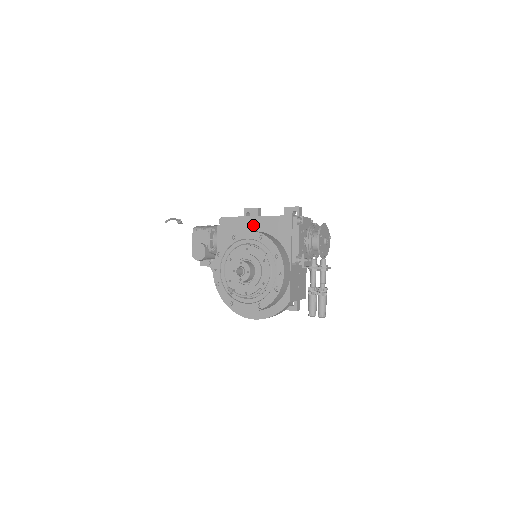
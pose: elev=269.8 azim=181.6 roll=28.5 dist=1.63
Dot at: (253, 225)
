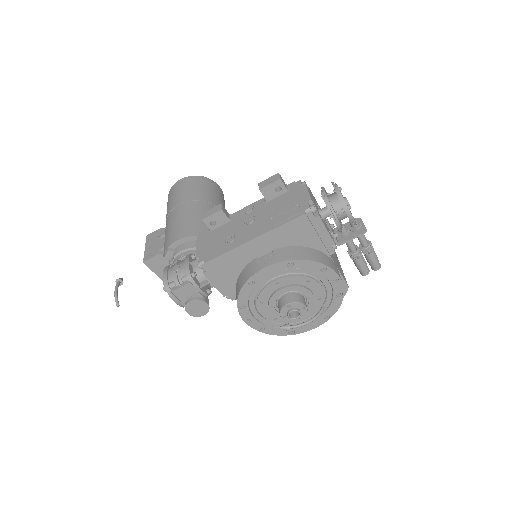
Dot at: (256, 249)
